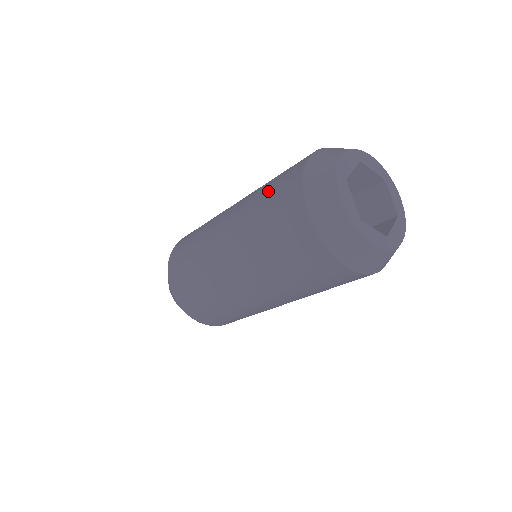
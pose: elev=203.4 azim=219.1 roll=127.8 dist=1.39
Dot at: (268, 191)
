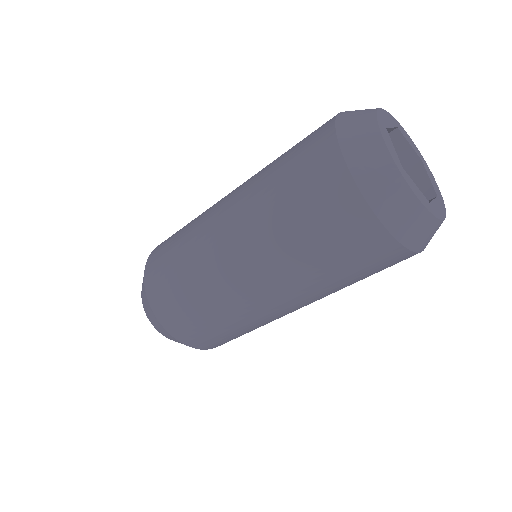
Dot at: (289, 150)
